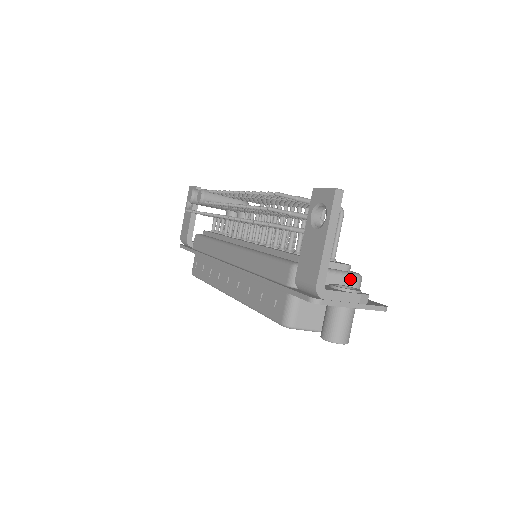
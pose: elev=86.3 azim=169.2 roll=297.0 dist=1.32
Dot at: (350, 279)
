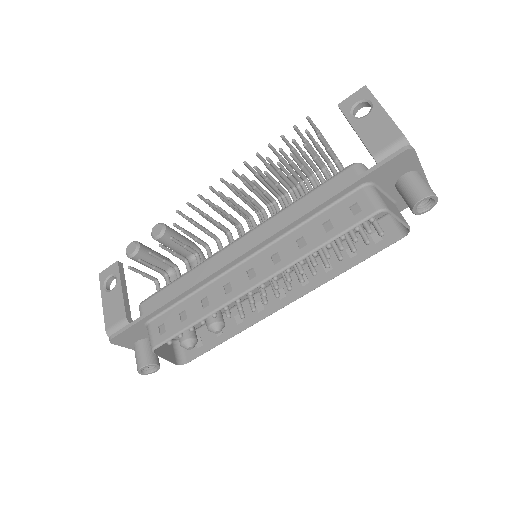
Dot at: occluded
